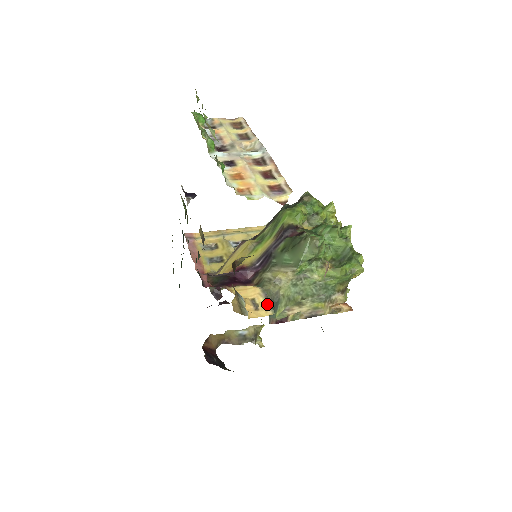
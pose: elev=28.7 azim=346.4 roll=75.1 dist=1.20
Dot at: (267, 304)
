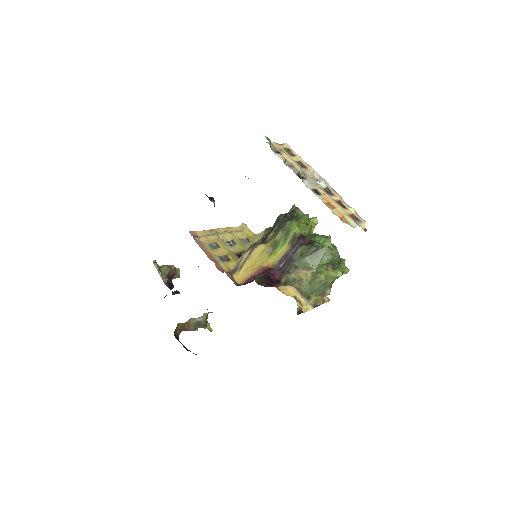
Dot at: (305, 300)
